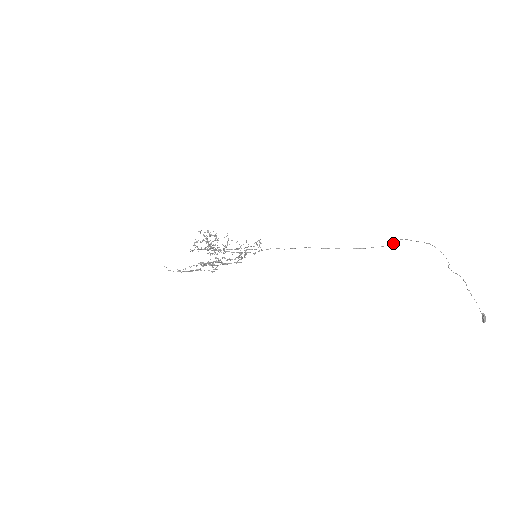
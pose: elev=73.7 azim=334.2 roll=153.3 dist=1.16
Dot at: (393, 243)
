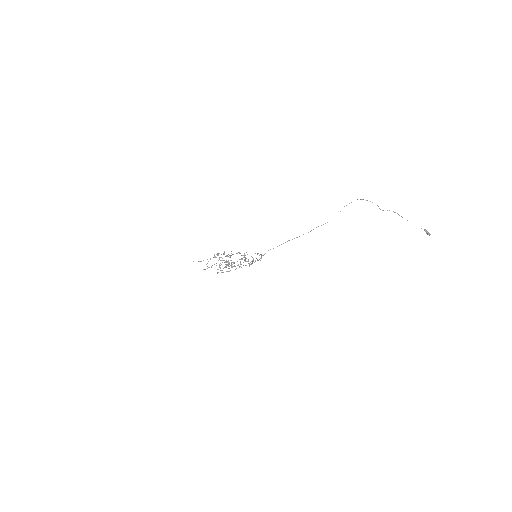
Dot at: occluded
